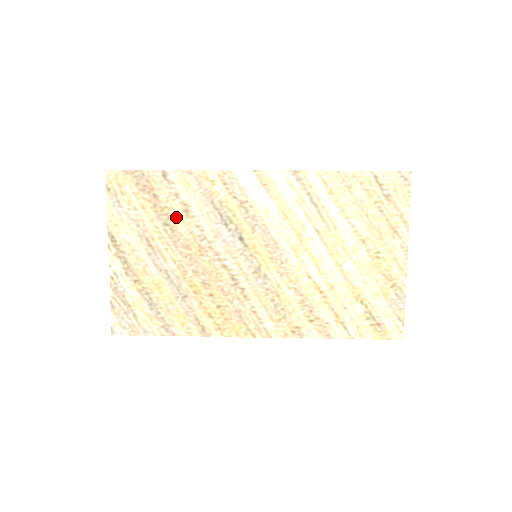
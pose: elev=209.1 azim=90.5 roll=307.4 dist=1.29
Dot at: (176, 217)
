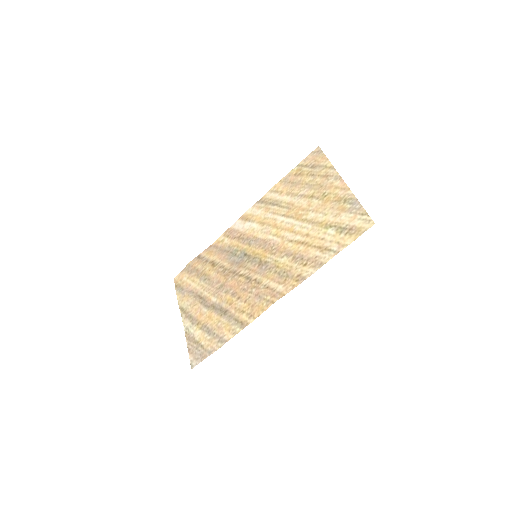
Dot at: (209, 271)
